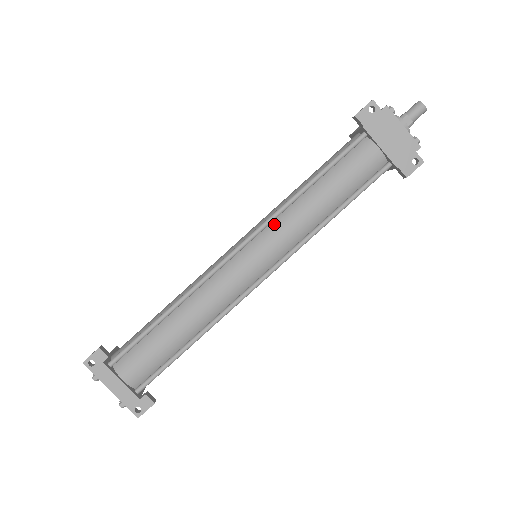
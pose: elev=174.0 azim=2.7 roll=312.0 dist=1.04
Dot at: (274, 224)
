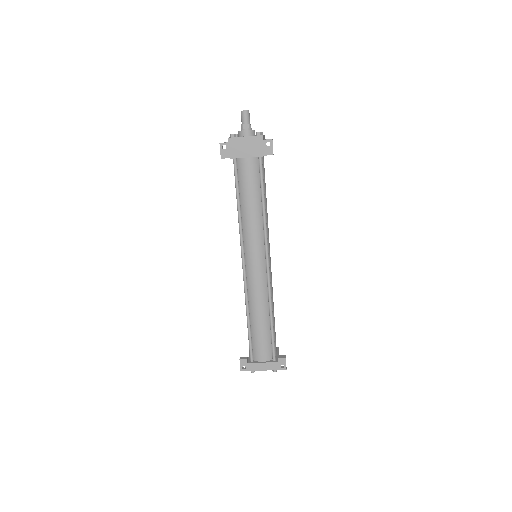
Dot at: (245, 238)
